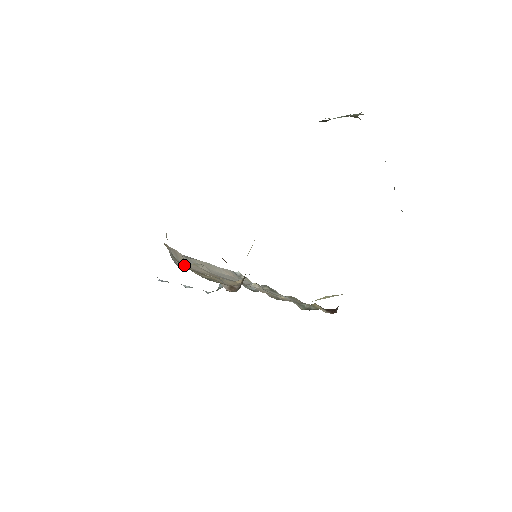
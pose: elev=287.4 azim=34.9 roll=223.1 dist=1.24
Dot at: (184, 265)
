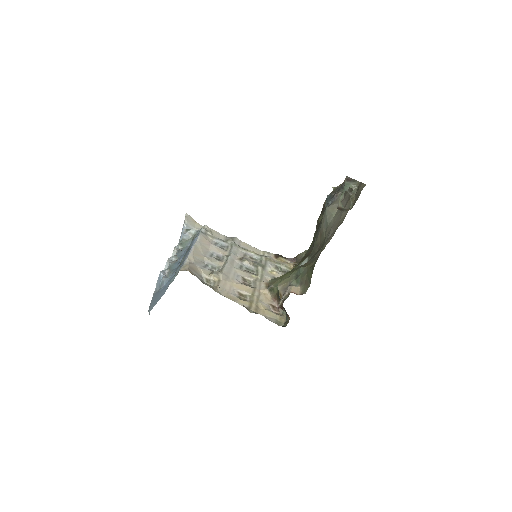
Dot at: (227, 294)
